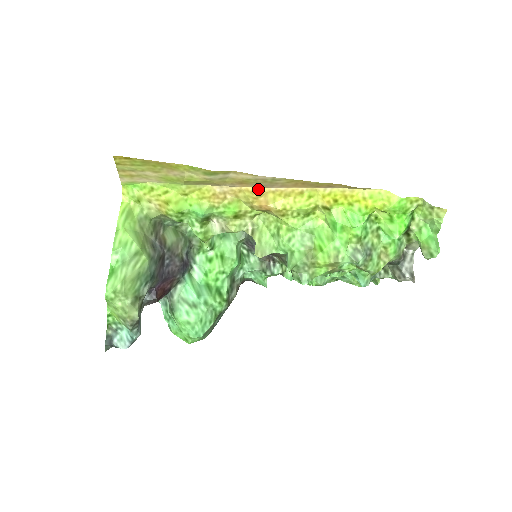
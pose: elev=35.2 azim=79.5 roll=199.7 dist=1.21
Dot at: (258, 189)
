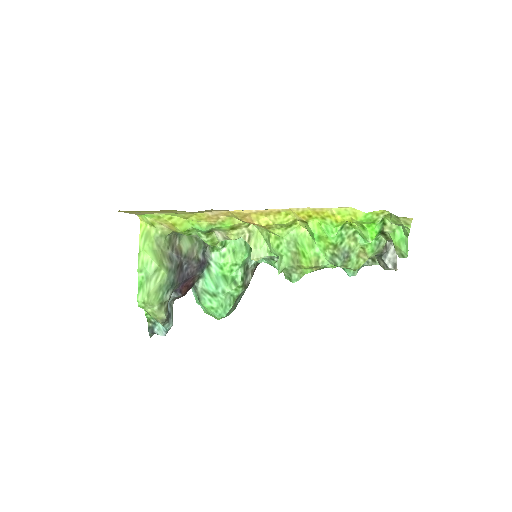
Dot at: (242, 211)
